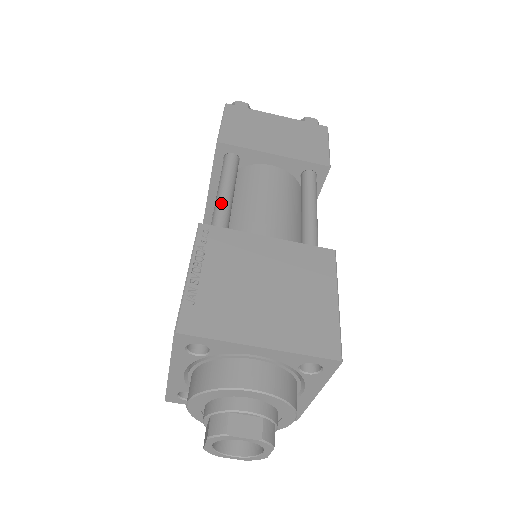
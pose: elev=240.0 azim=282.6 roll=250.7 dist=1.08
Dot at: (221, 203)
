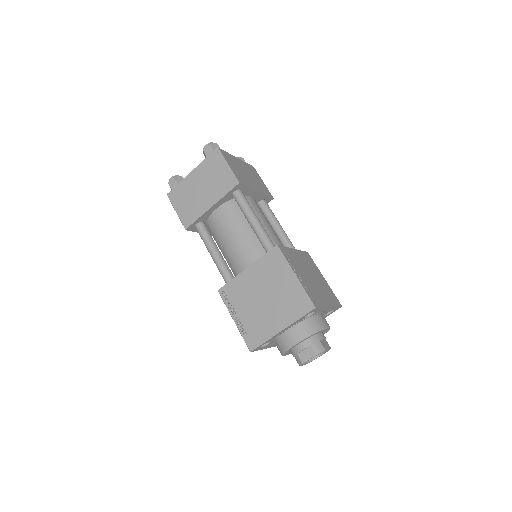
Dot at: (216, 264)
